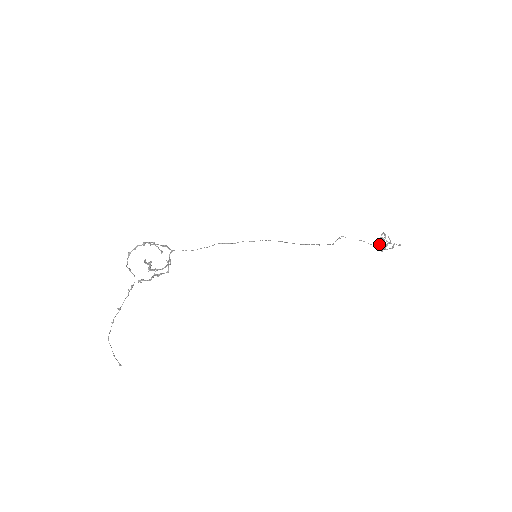
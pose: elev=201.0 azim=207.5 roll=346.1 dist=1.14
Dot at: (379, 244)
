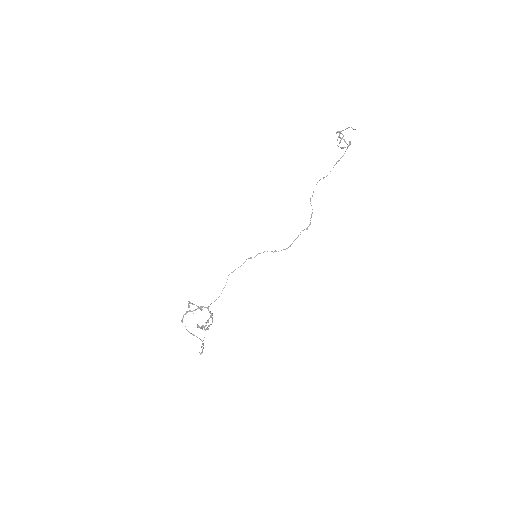
Dot at: (339, 160)
